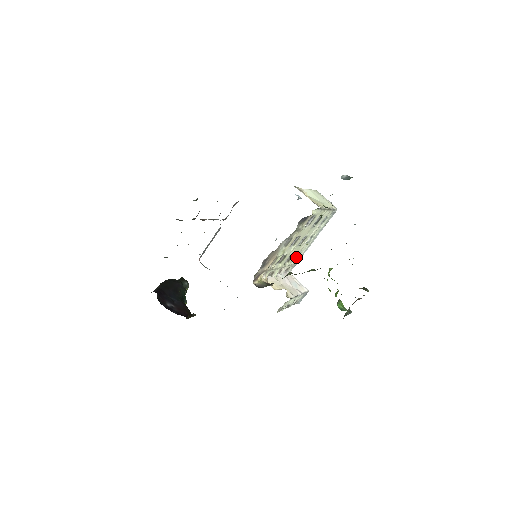
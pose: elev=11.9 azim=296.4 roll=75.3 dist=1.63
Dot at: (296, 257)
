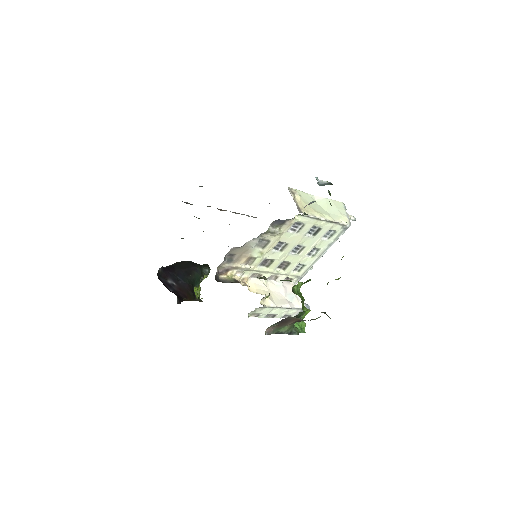
Dot at: (300, 268)
